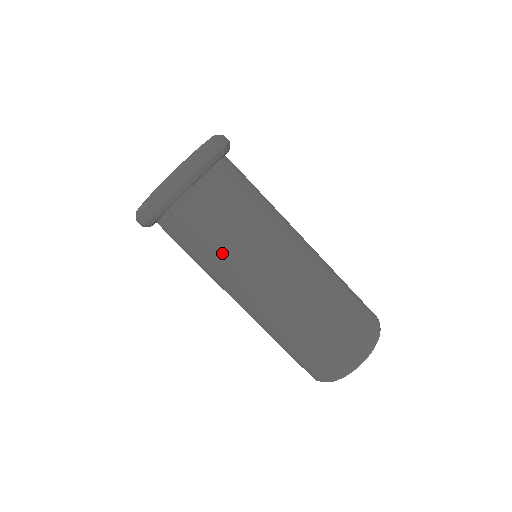
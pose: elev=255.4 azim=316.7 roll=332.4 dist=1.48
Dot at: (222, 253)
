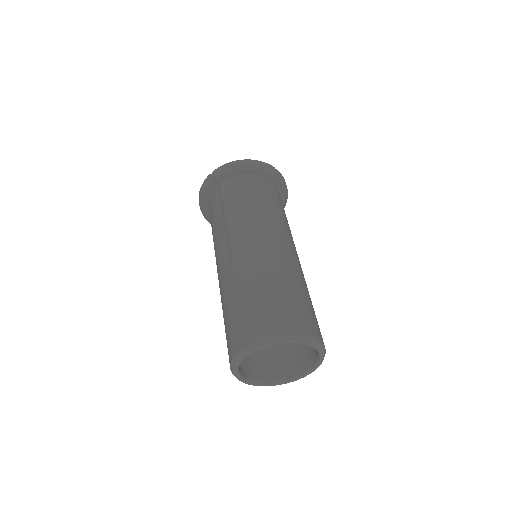
Dot at: (231, 214)
